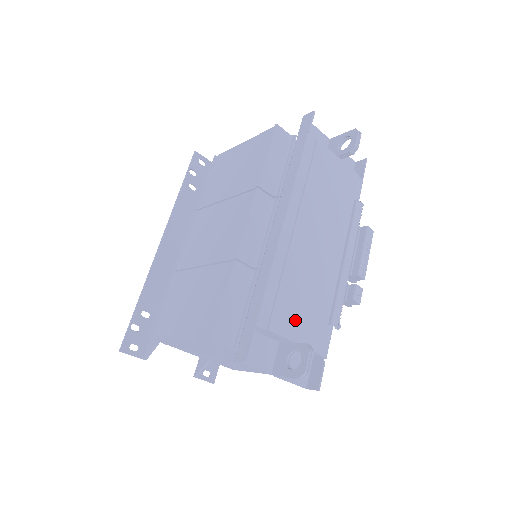
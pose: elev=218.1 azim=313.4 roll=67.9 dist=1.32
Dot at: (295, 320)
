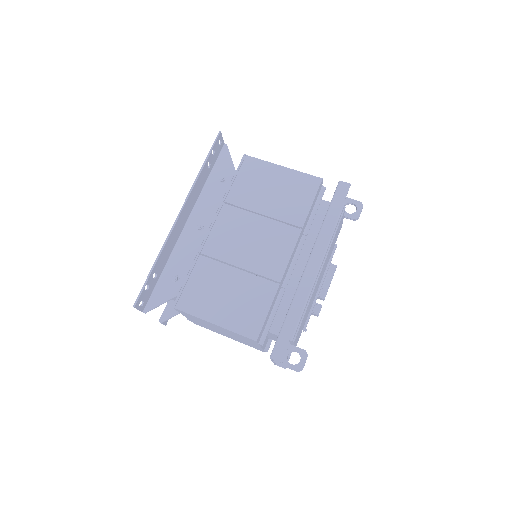
Dot at: occluded
